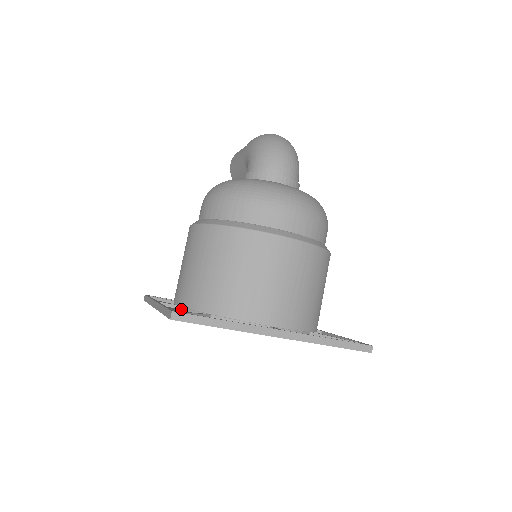
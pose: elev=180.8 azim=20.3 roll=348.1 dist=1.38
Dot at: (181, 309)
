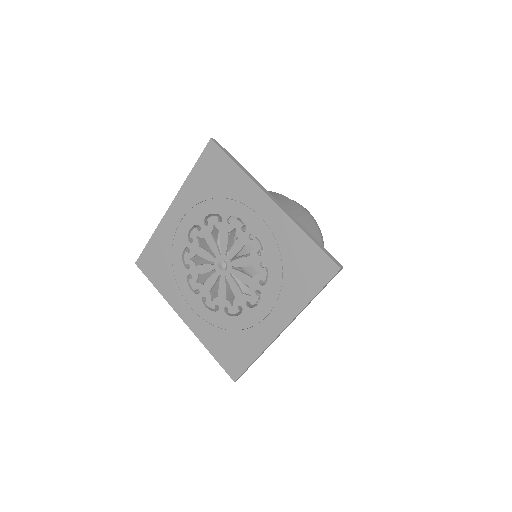
Dot at: (191, 209)
